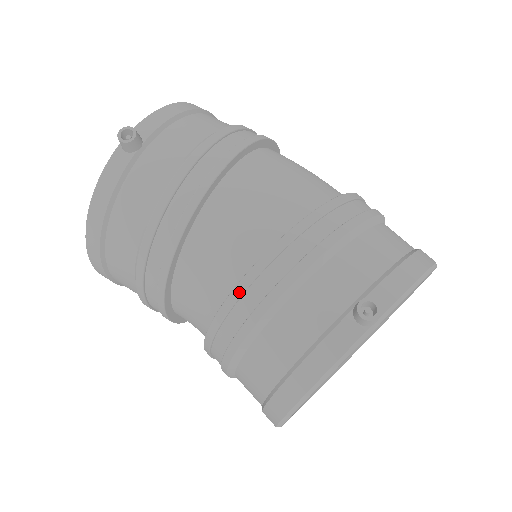
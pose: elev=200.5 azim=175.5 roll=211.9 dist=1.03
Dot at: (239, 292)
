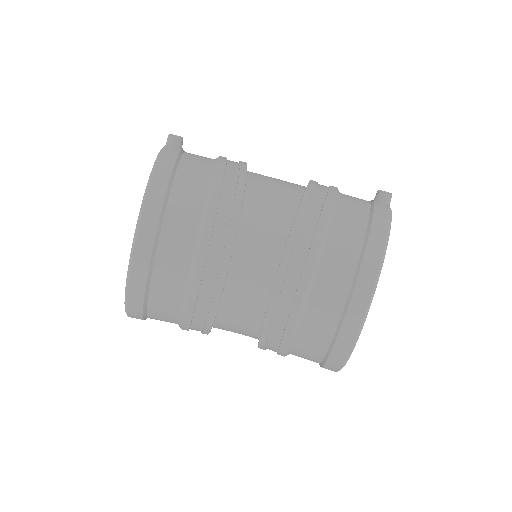
Dot at: (306, 200)
